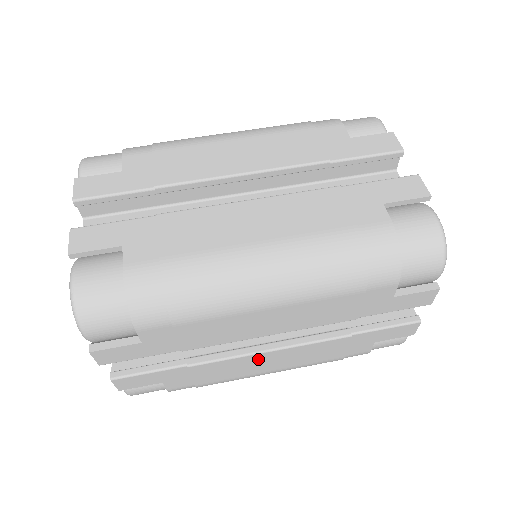
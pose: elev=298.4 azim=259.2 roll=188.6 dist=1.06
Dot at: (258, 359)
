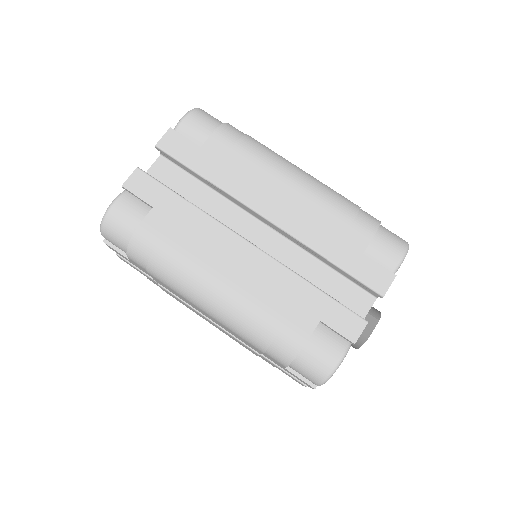
Dot at: (201, 315)
